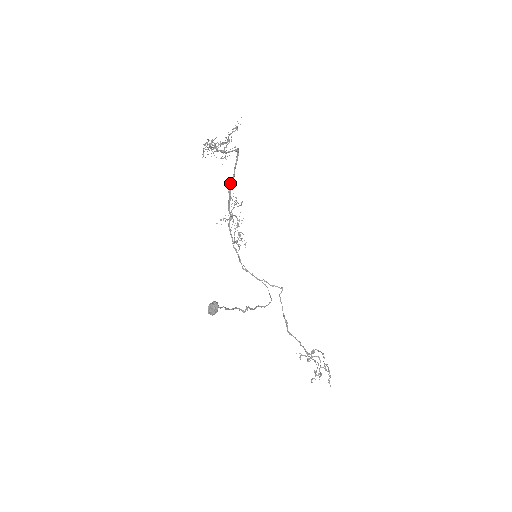
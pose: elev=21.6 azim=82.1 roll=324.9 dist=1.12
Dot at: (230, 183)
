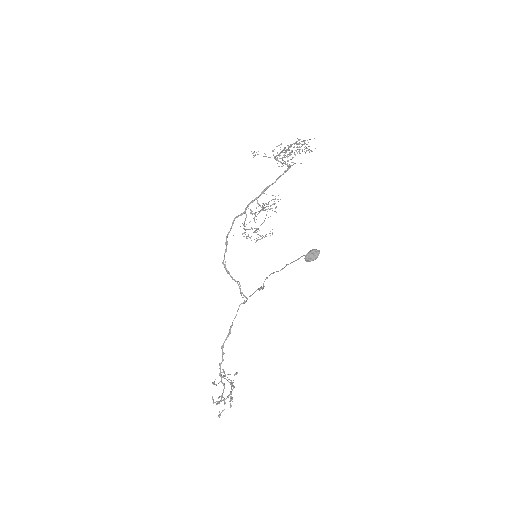
Dot at: (269, 186)
